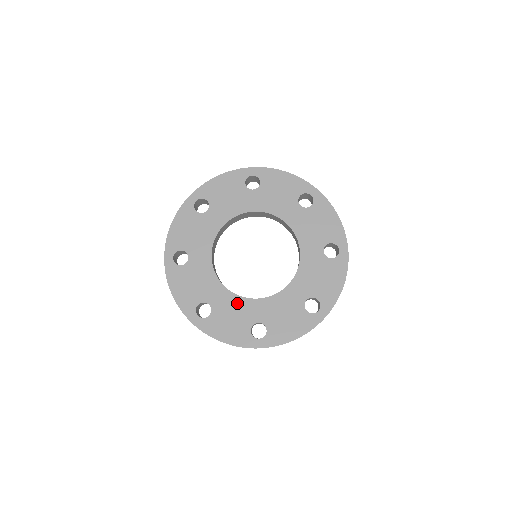
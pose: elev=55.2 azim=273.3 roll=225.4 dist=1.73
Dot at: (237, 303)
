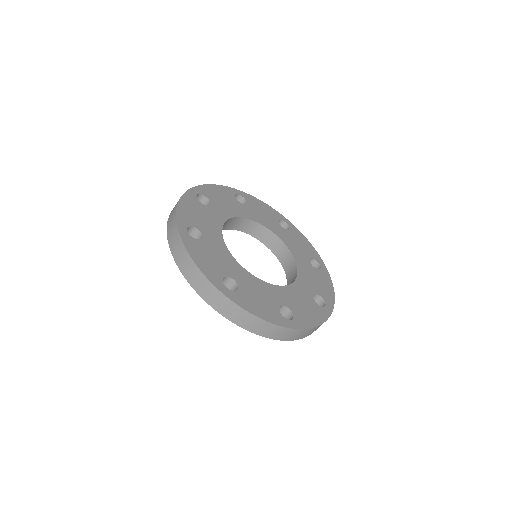
Dot at: (226, 255)
